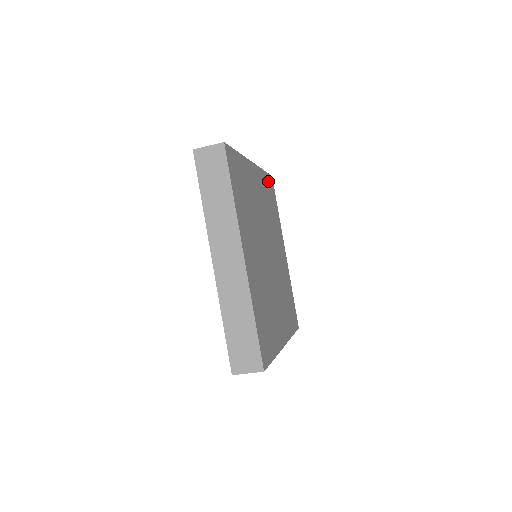
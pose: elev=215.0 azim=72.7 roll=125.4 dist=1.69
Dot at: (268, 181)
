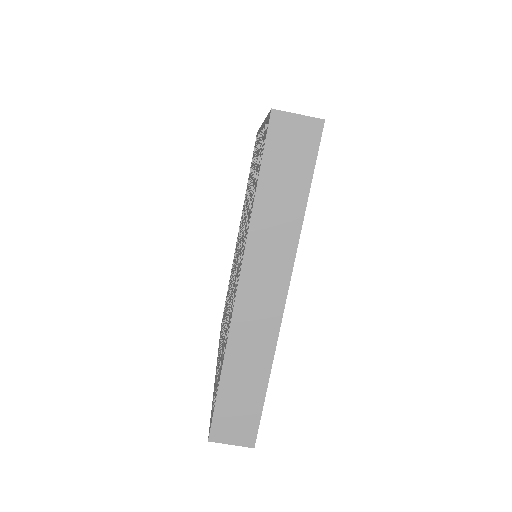
Dot at: occluded
